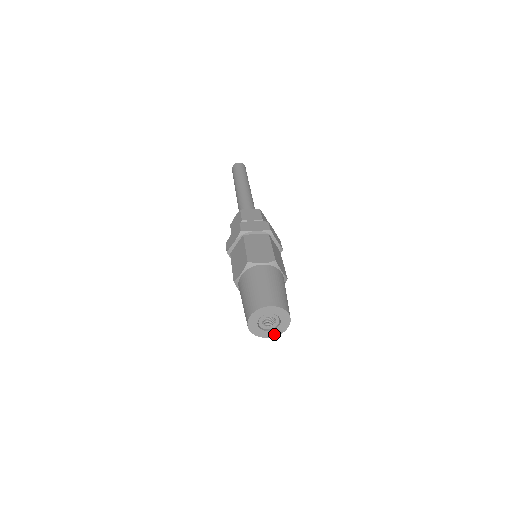
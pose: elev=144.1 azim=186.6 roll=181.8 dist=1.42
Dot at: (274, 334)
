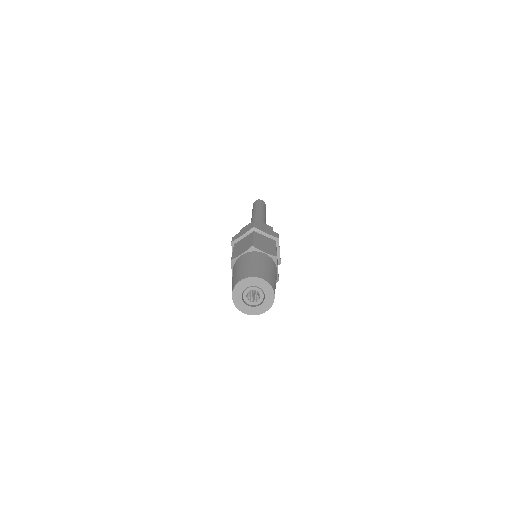
Dot at: (268, 306)
